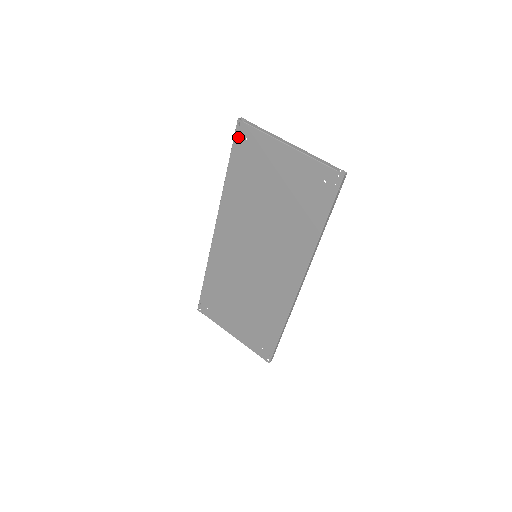
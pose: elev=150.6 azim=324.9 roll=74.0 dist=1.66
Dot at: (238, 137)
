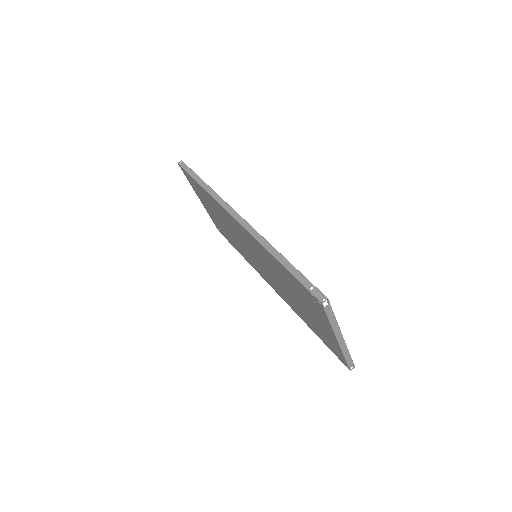
Dot at: (310, 294)
